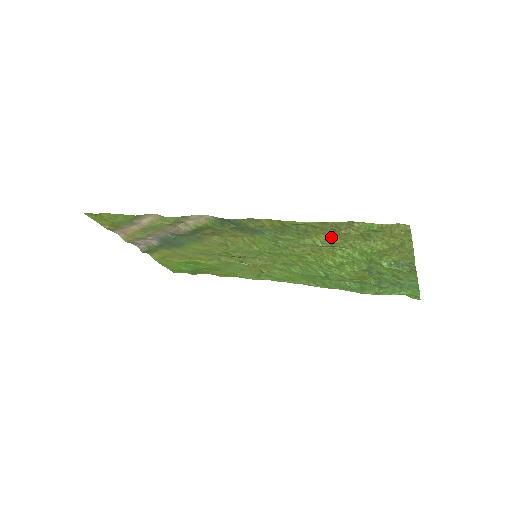
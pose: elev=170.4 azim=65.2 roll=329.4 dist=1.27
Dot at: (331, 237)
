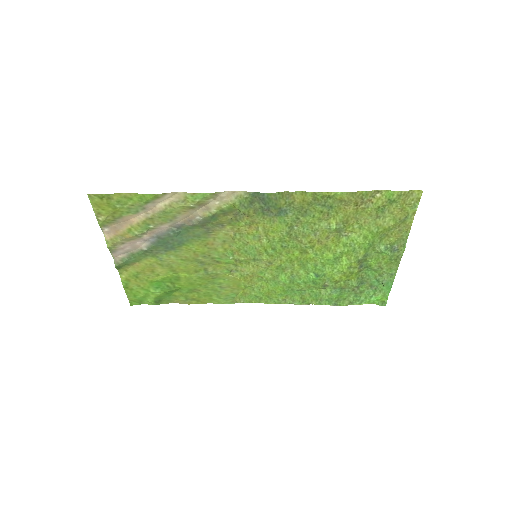
Dot at: (347, 216)
